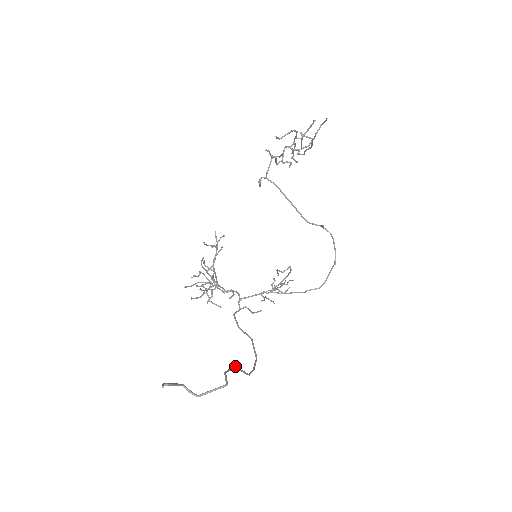
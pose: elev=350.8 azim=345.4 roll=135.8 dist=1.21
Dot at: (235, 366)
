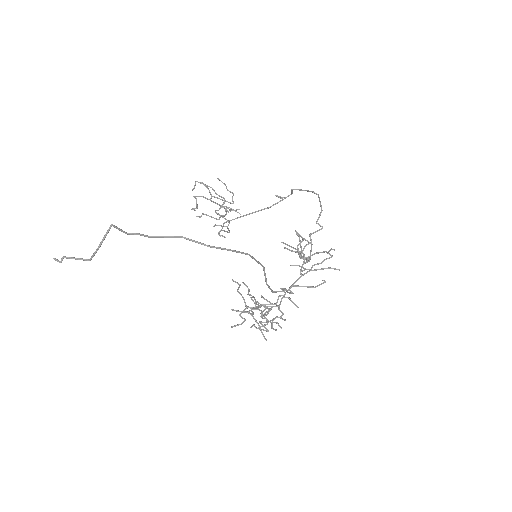
Dot at: (155, 236)
